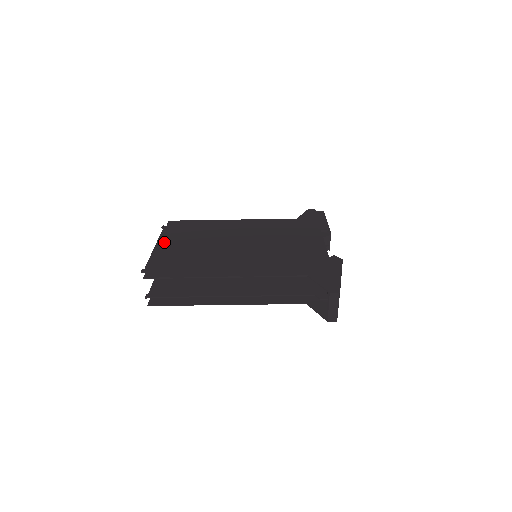
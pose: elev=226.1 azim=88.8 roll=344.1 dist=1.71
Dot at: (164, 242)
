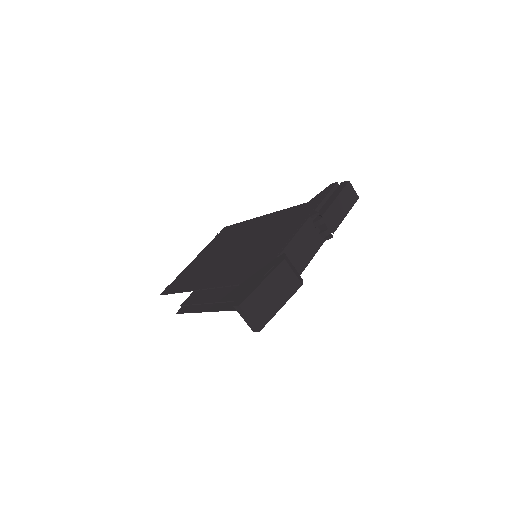
Dot at: (200, 254)
